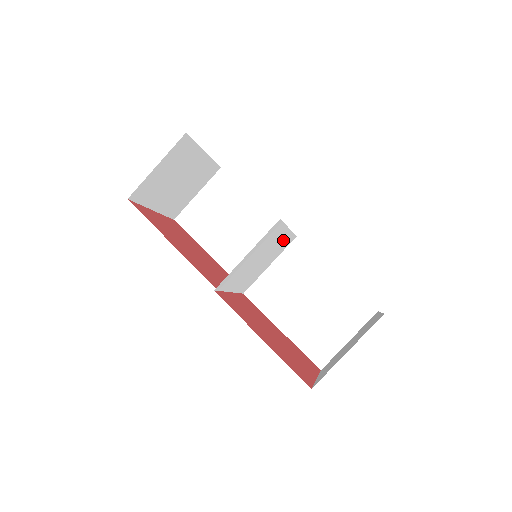
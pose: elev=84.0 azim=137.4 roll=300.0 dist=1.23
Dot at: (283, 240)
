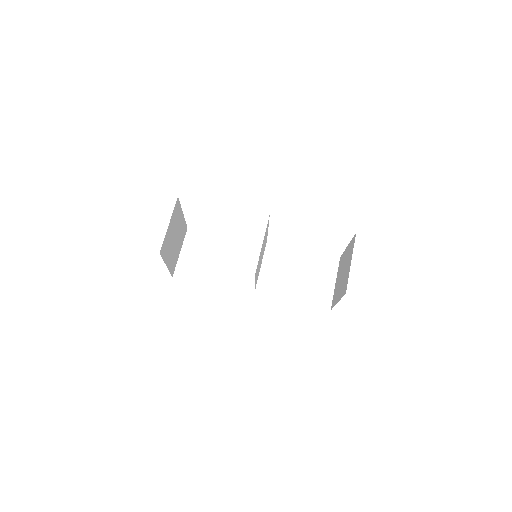
Dot at: occluded
